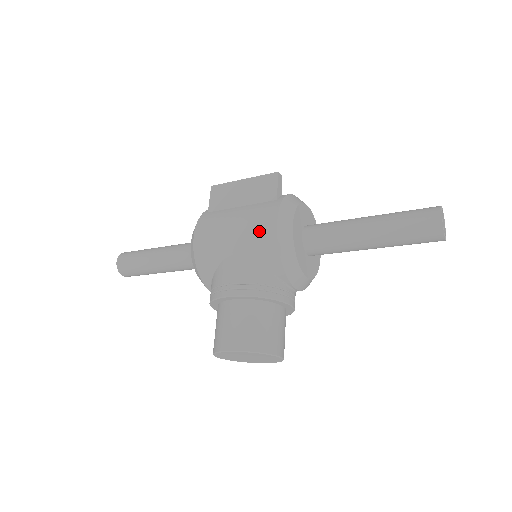
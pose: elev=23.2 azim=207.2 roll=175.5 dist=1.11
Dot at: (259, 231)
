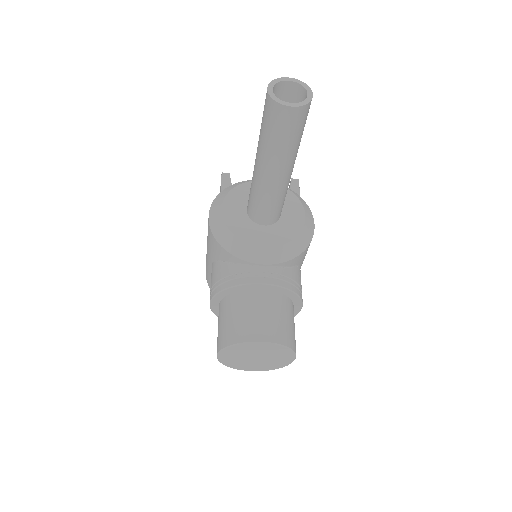
Dot at: (208, 233)
